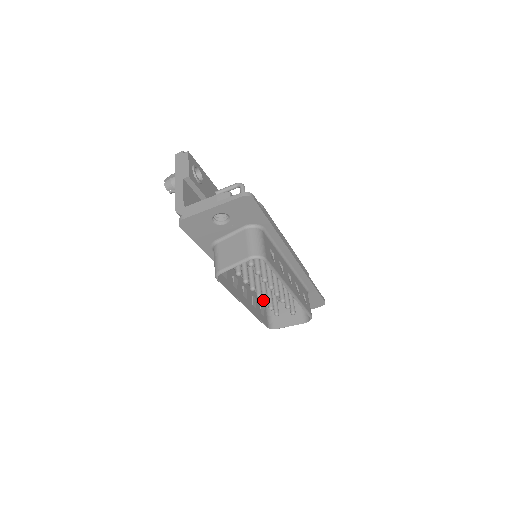
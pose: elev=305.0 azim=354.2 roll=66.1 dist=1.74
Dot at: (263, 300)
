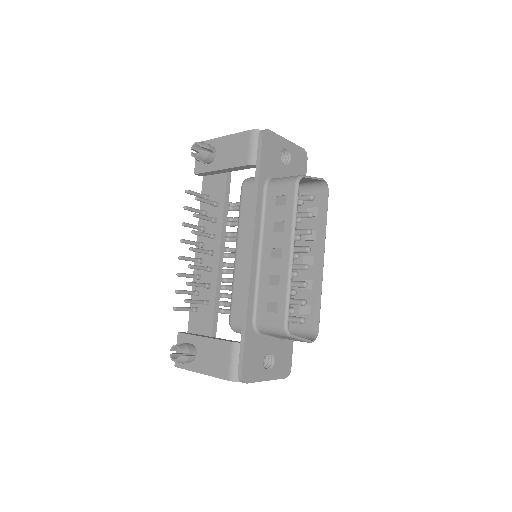
Dot at: occluded
